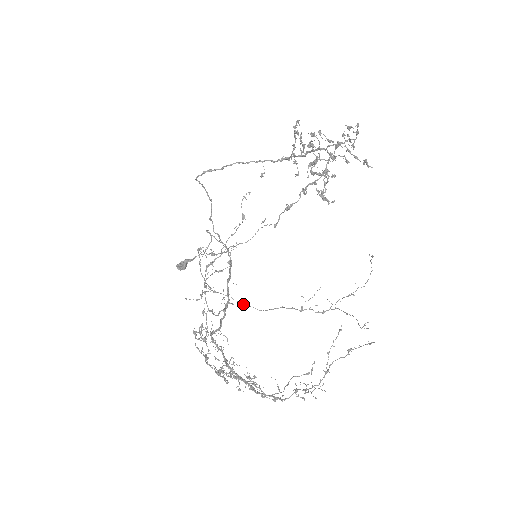
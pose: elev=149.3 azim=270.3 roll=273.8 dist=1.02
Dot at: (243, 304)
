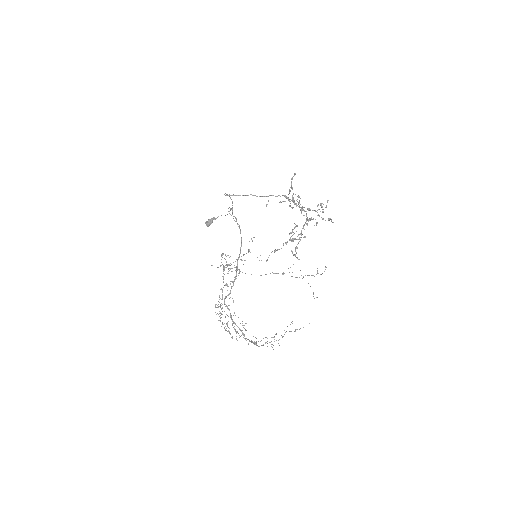
Dot at: occluded
